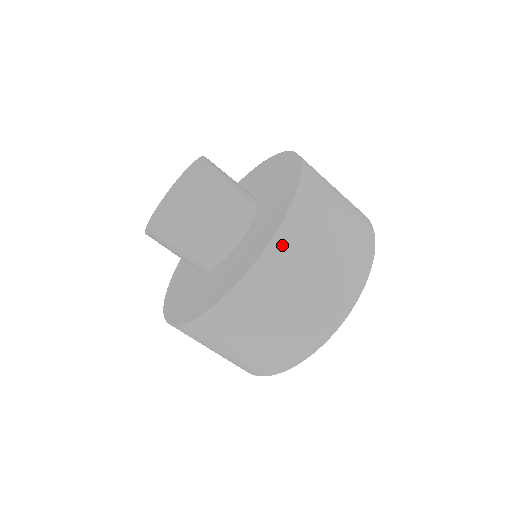
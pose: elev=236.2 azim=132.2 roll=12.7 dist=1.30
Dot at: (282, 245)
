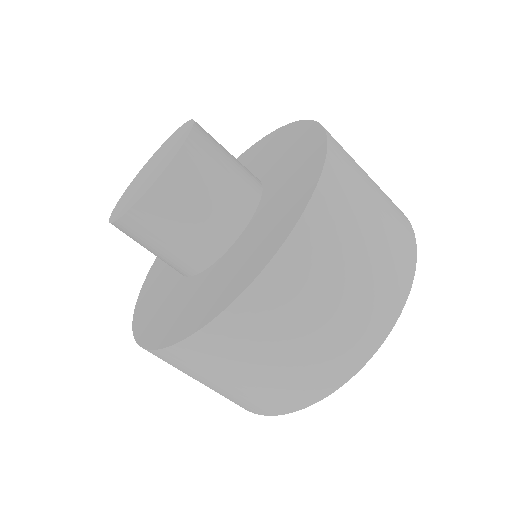
Dot at: (279, 275)
